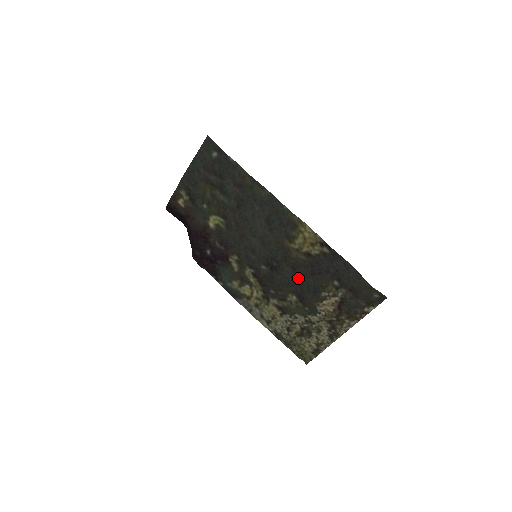
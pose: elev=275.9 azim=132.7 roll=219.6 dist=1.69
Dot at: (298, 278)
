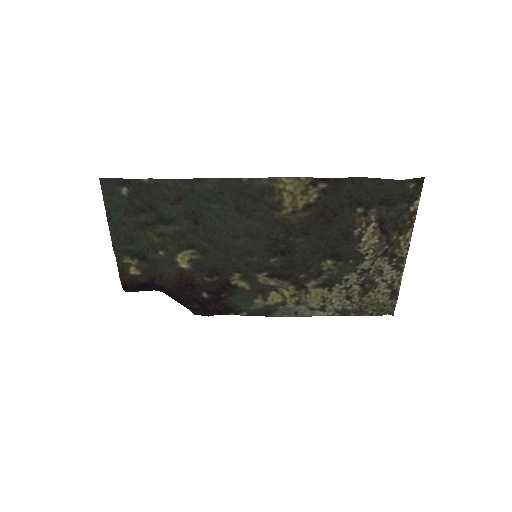
Dot at: (317, 239)
